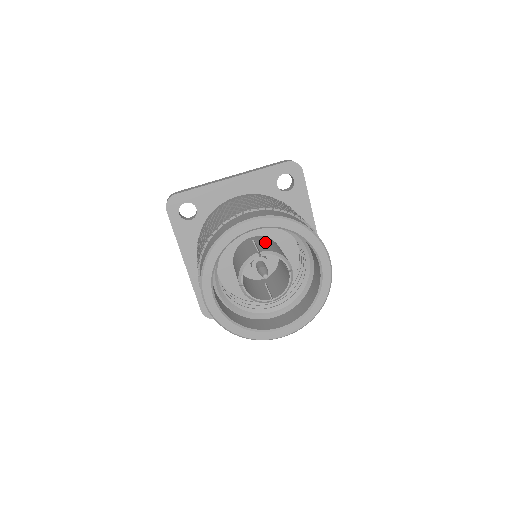
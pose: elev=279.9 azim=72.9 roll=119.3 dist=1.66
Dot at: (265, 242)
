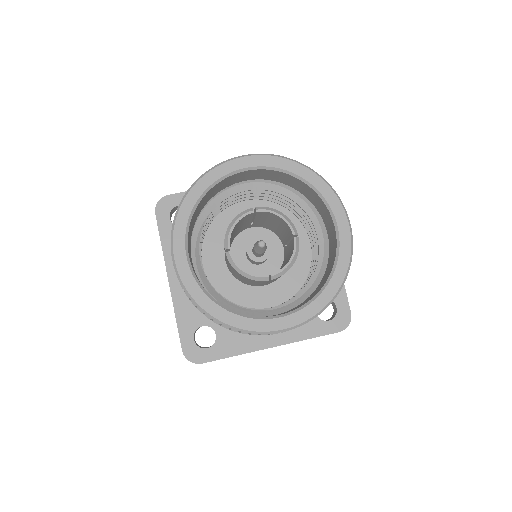
Dot at: occluded
